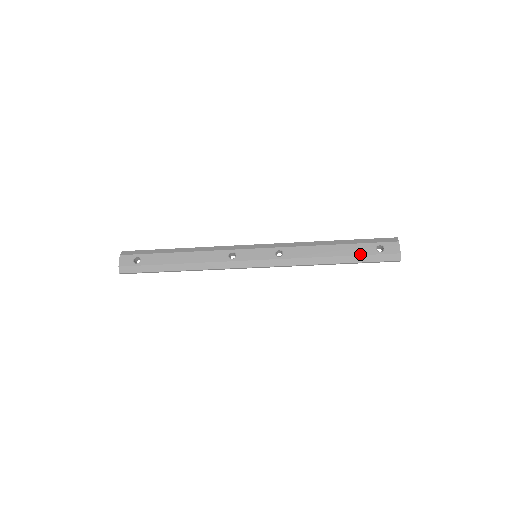
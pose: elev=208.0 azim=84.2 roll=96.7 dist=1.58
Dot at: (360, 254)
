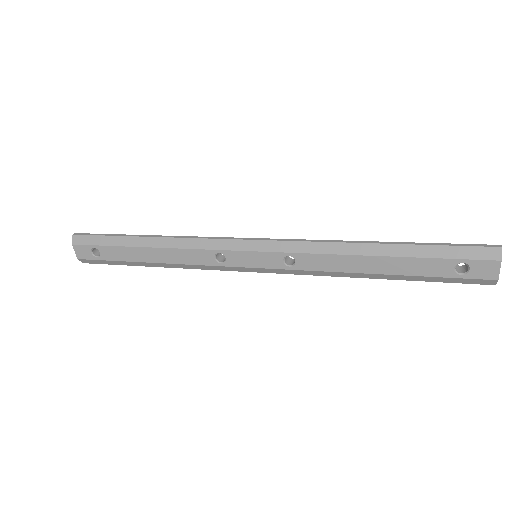
Dot at: (423, 275)
